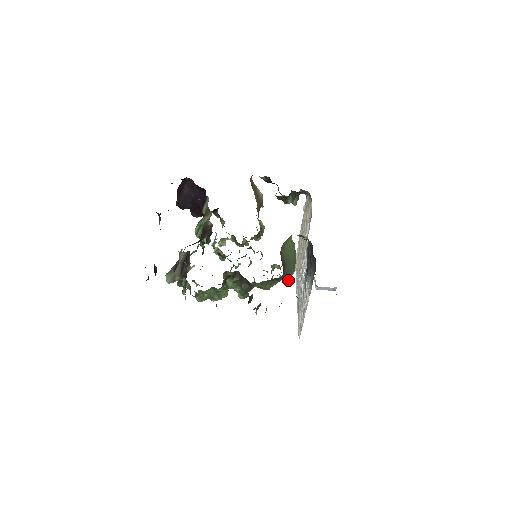
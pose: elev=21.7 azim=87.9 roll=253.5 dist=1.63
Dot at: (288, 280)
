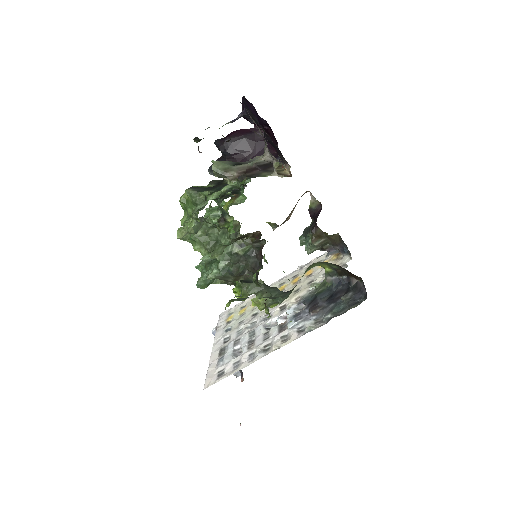
Dot at: (264, 308)
